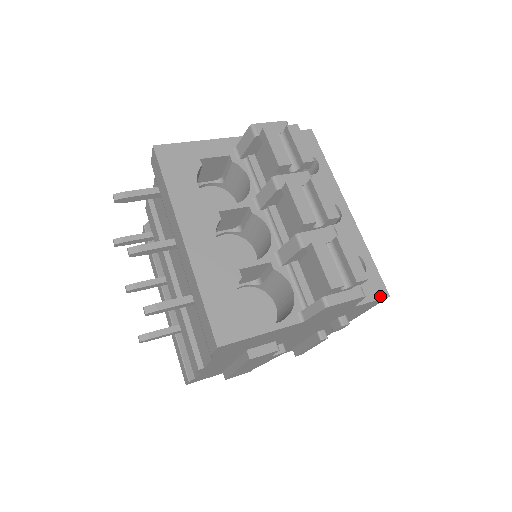
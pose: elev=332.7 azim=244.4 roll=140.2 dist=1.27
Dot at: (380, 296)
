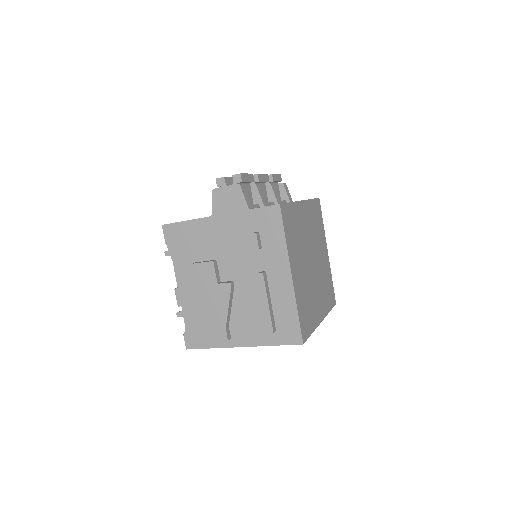
Dot at: (273, 205)
